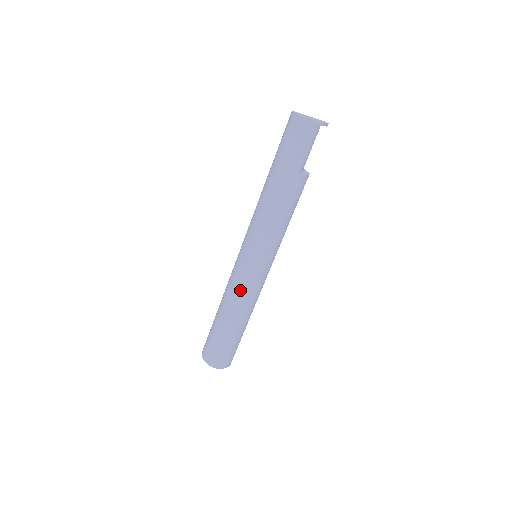
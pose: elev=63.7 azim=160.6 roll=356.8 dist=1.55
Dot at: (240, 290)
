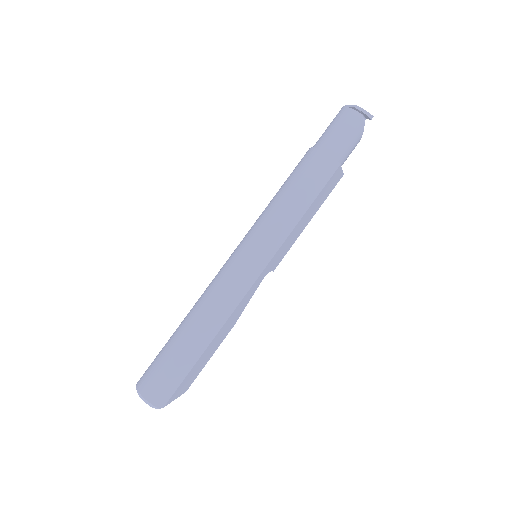
Dot at: (215, 279)
